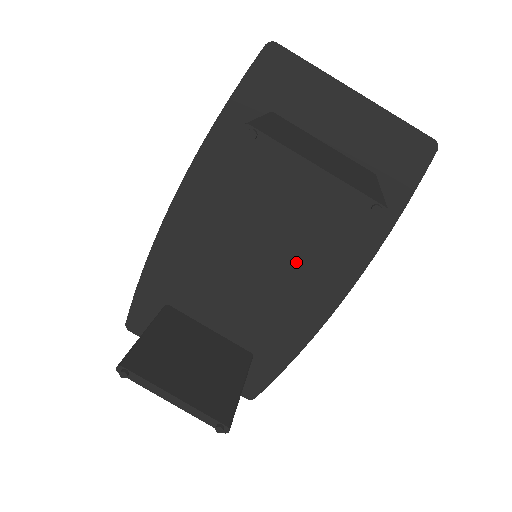
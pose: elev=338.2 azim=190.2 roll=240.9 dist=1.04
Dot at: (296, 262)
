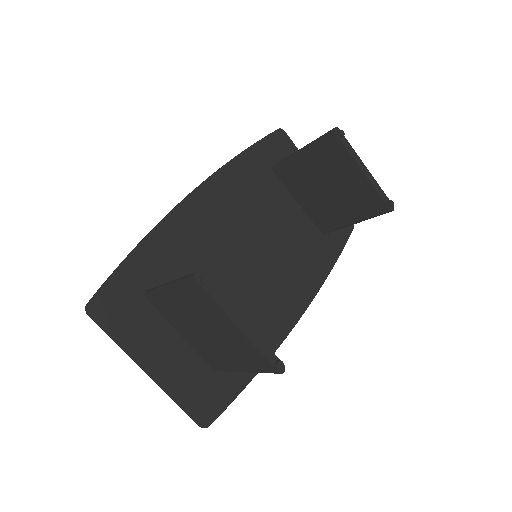
Dot at: (272, 277)
